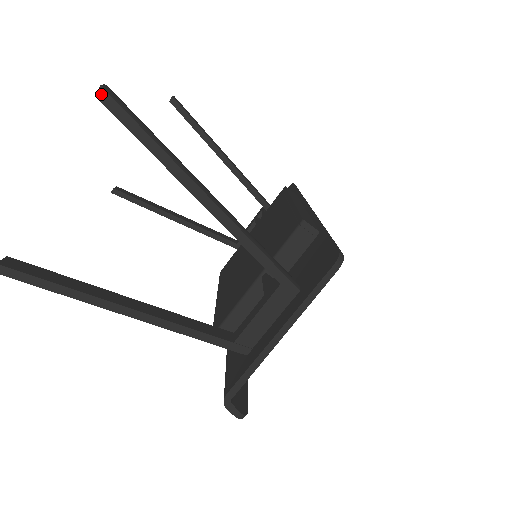
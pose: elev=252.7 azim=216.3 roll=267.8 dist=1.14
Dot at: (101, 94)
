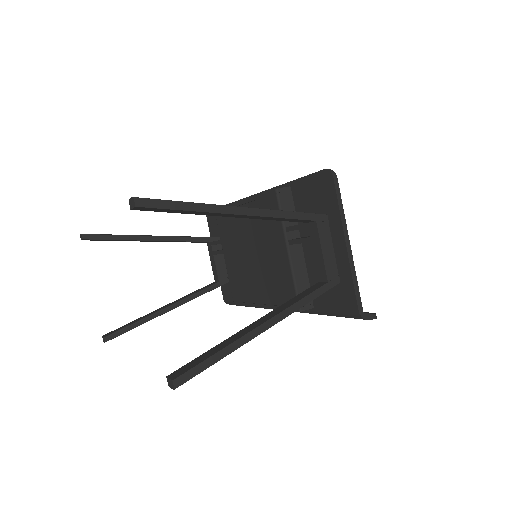
Dot at: (138, 202)
